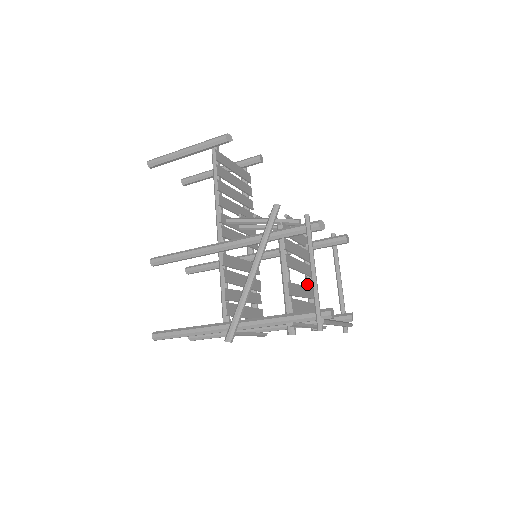
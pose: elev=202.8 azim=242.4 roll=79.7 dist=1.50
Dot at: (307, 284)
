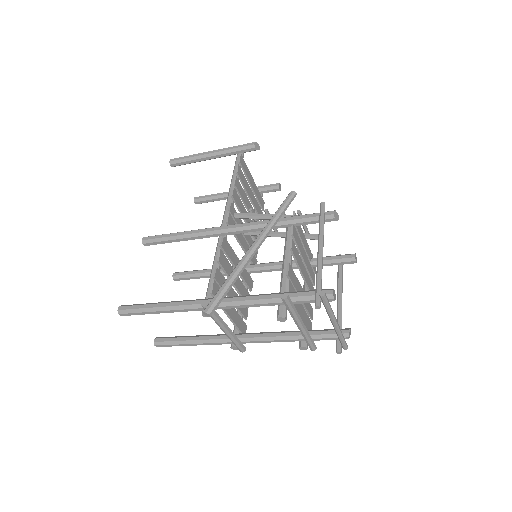
Dot at: occluded
